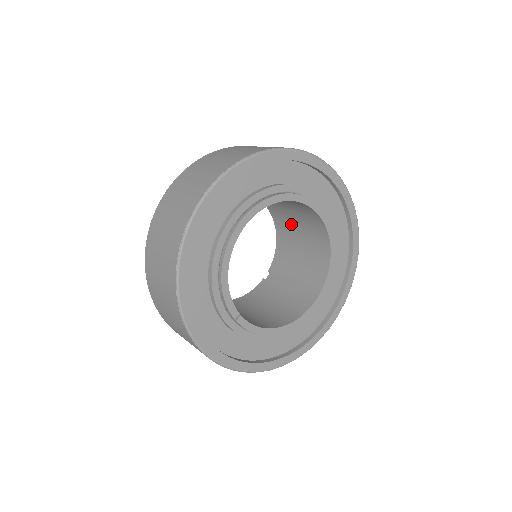
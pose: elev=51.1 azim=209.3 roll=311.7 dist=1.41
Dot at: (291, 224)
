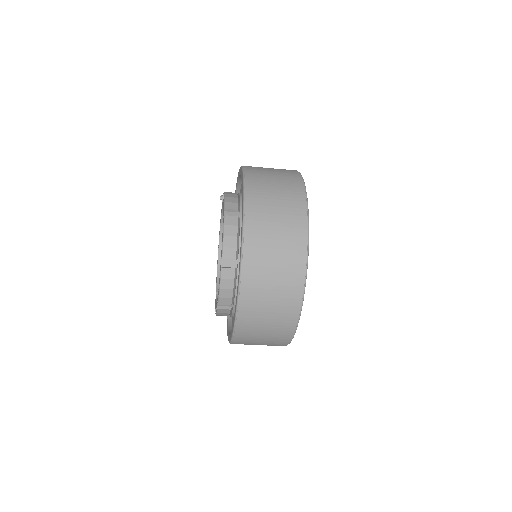
Dot at: occluded
